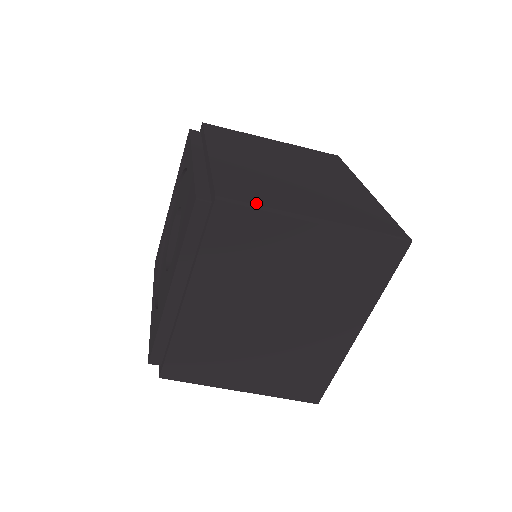
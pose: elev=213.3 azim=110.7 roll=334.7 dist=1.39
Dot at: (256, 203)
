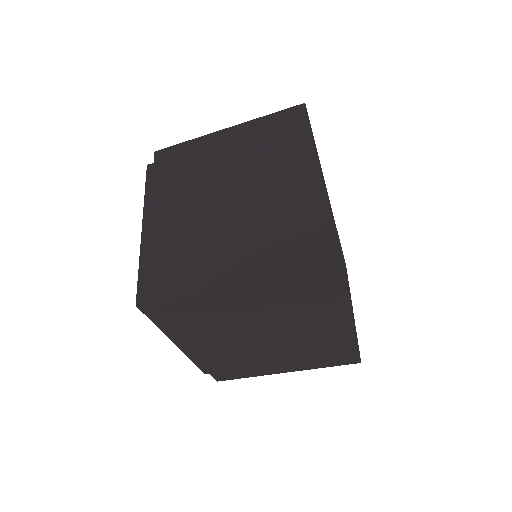
Dot at: occluded
